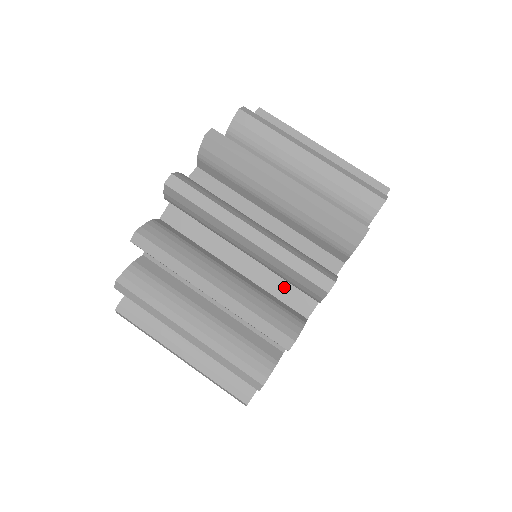
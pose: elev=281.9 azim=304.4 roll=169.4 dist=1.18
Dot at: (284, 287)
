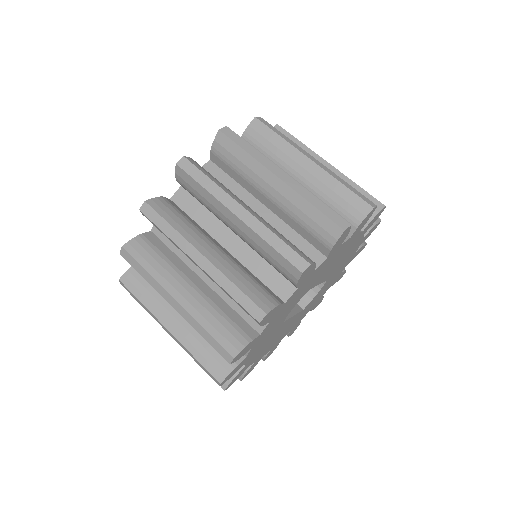
Dot at: occluded
